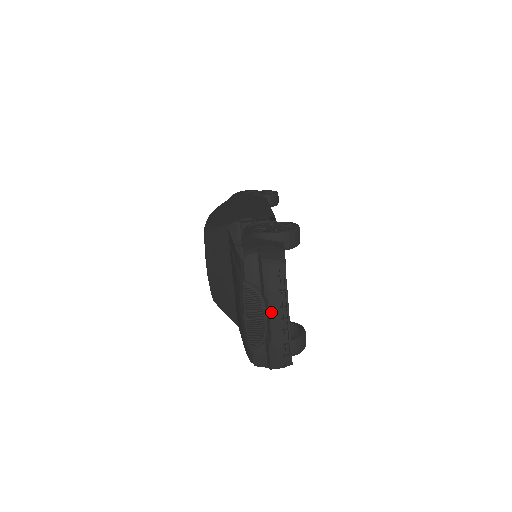
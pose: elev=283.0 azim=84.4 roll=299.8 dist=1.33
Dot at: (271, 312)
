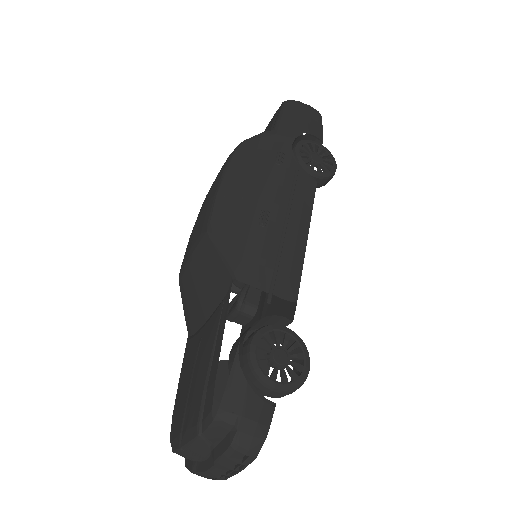
Dot at: (211, 471)
